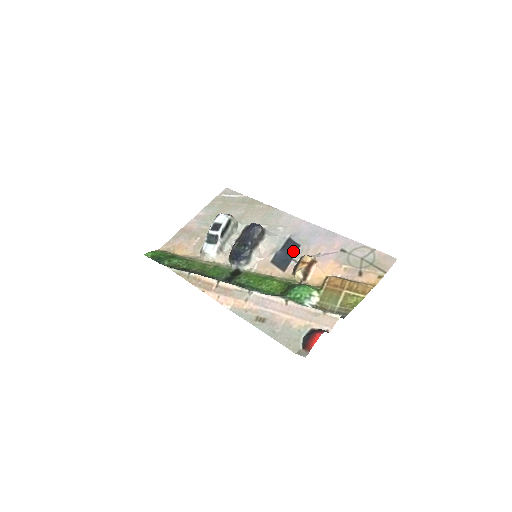
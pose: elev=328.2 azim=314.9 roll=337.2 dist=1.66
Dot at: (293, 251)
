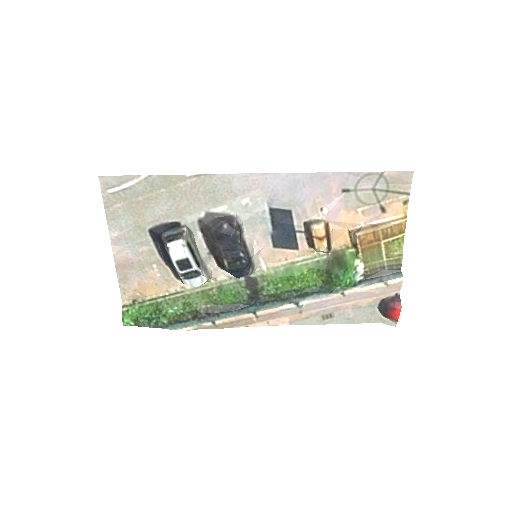
Dot at: (289, 223)
